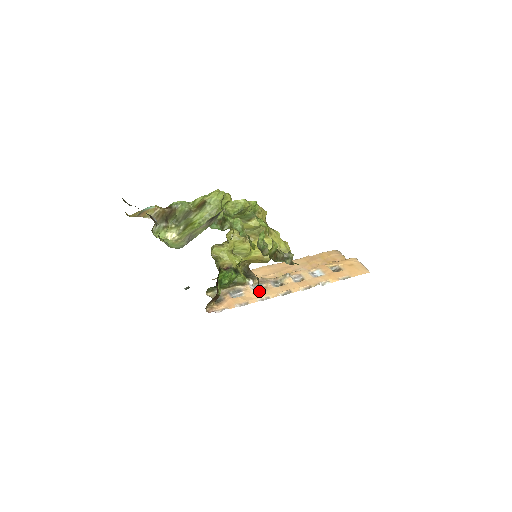
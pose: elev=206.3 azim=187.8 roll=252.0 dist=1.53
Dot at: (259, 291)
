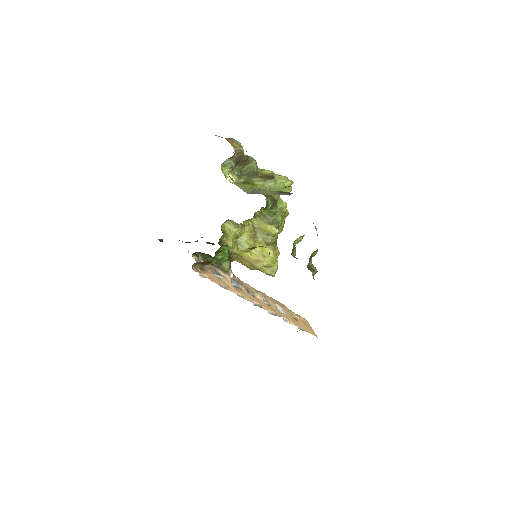
Dot at: (236, 287)
